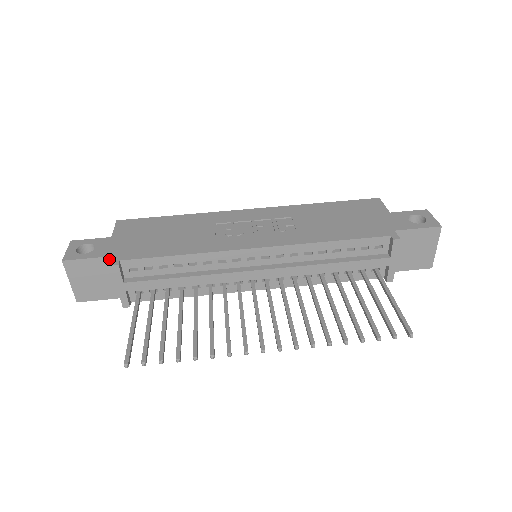
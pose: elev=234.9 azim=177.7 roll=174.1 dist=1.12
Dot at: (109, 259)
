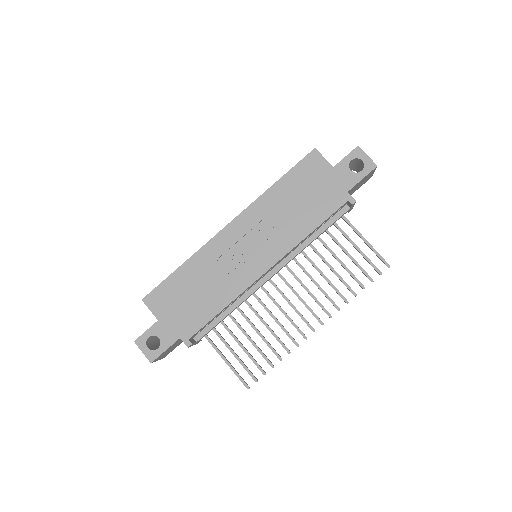
Dot at: (178, 340)
